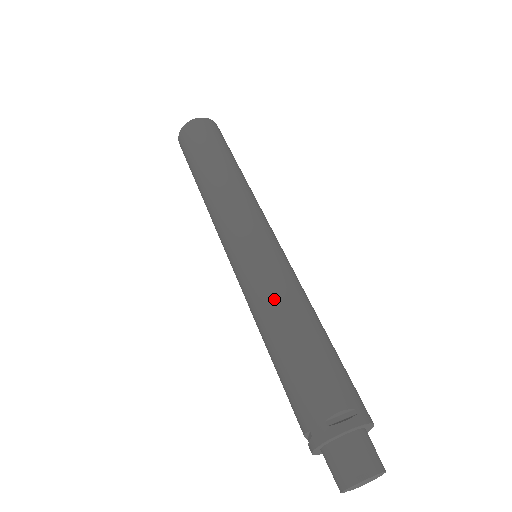
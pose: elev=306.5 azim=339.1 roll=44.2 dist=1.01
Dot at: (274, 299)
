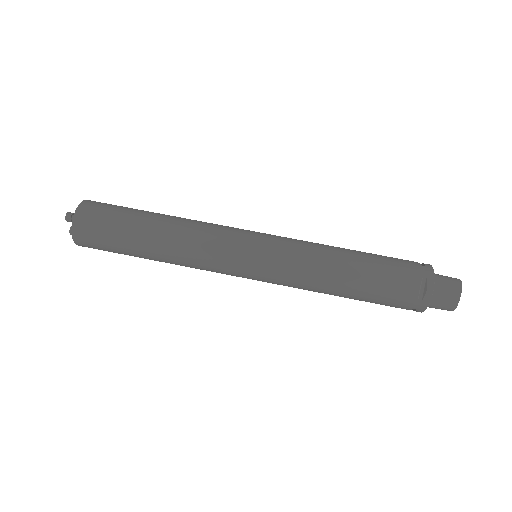
Dot at: (315, 276)
